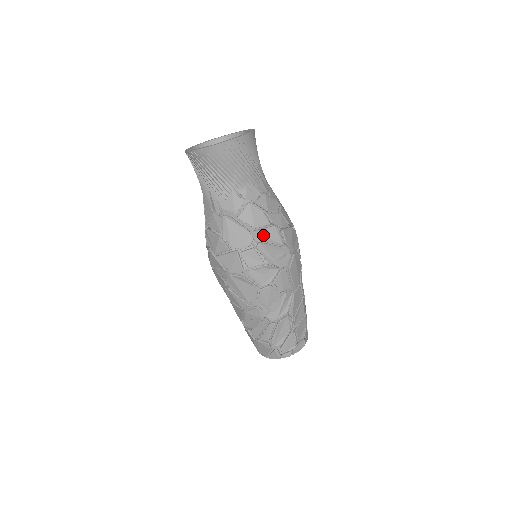
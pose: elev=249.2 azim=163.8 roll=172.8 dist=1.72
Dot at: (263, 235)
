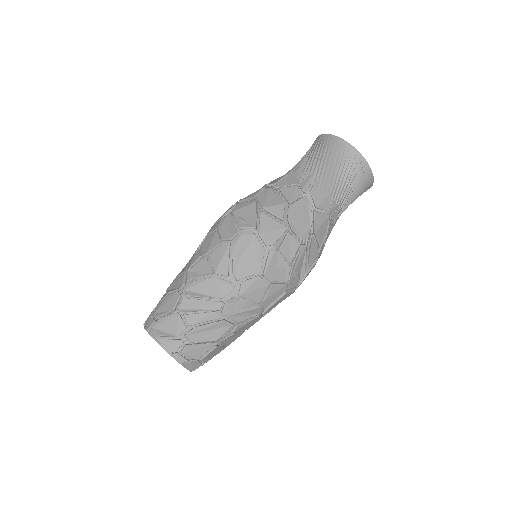
Dot at: (312, 245)
